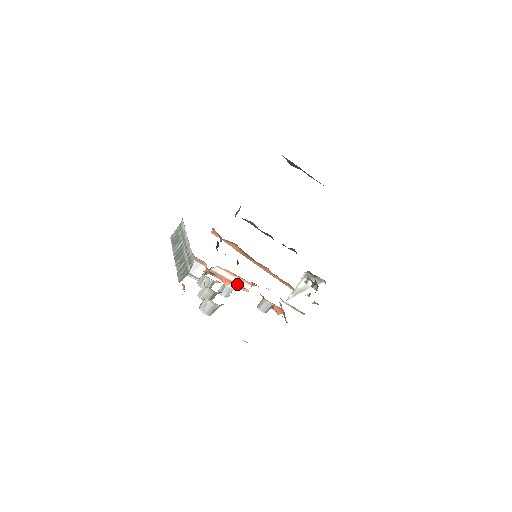
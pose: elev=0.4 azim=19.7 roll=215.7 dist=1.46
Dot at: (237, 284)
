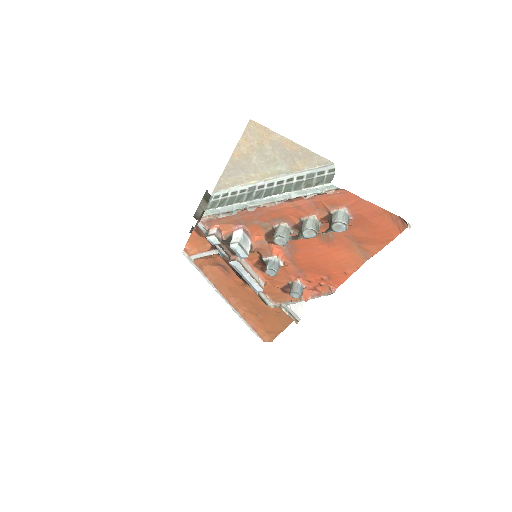
Dot at: (256, 280)
